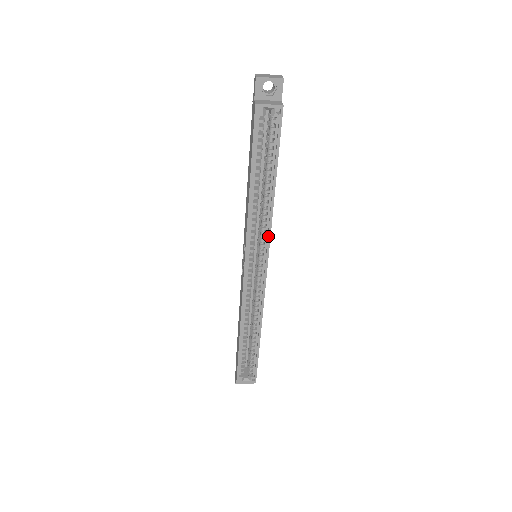
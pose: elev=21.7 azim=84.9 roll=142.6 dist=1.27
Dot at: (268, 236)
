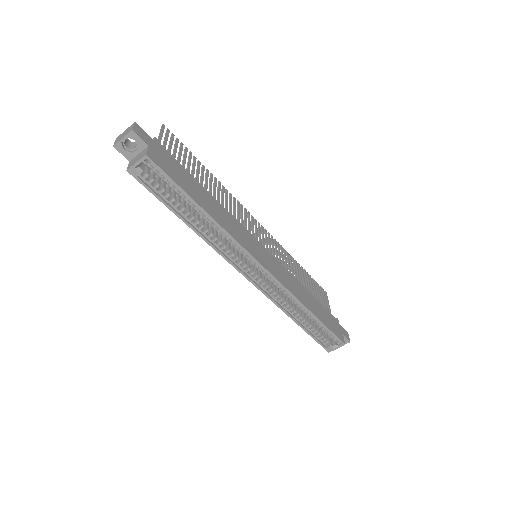
Dot at: (239, 246)
